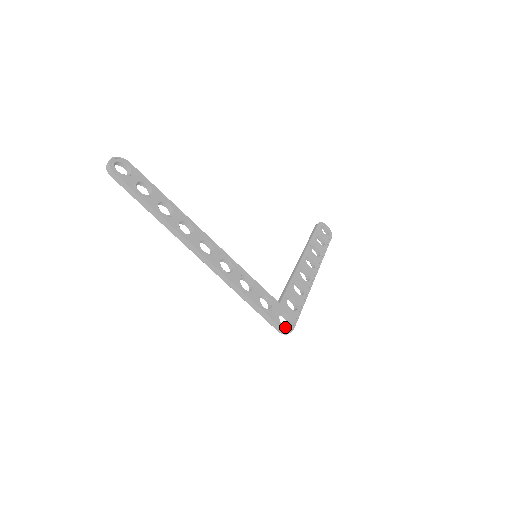
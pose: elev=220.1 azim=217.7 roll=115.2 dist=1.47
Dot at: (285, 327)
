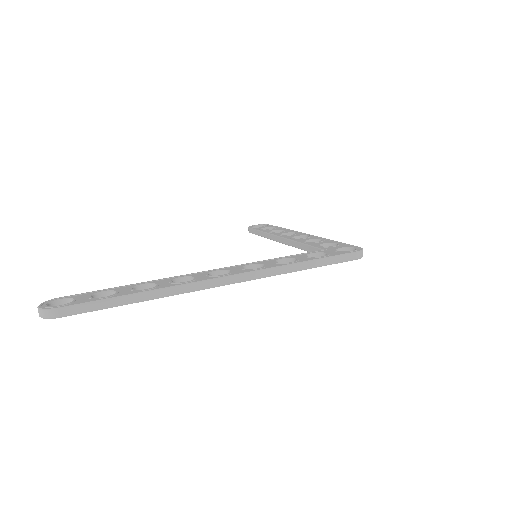
Dot at: (355, 250)
